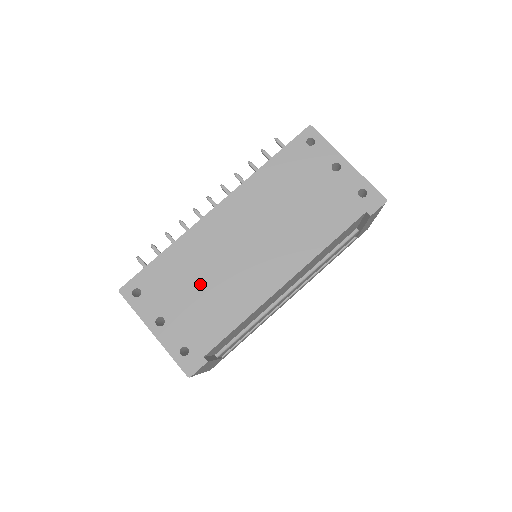
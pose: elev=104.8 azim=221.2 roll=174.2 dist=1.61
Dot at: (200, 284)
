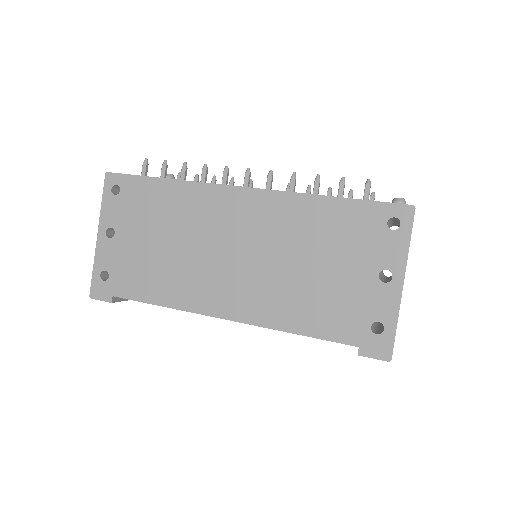
Dot at: (164, 239)
